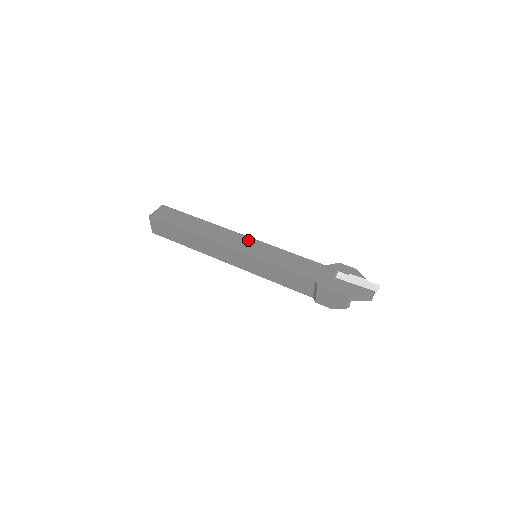
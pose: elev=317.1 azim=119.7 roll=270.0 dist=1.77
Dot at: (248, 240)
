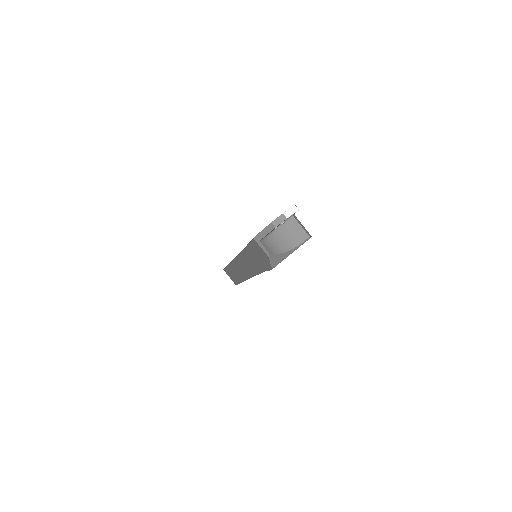
Dot at: occluded
